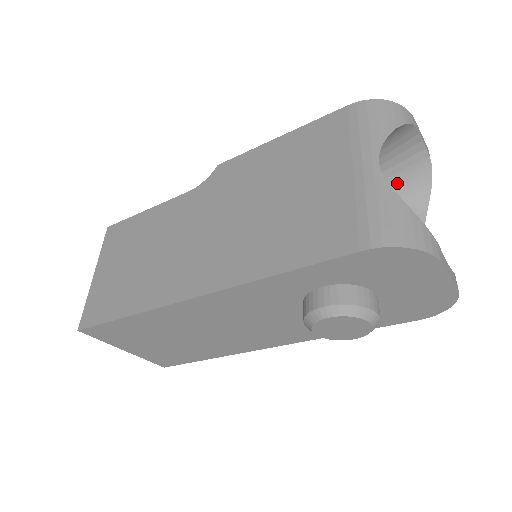
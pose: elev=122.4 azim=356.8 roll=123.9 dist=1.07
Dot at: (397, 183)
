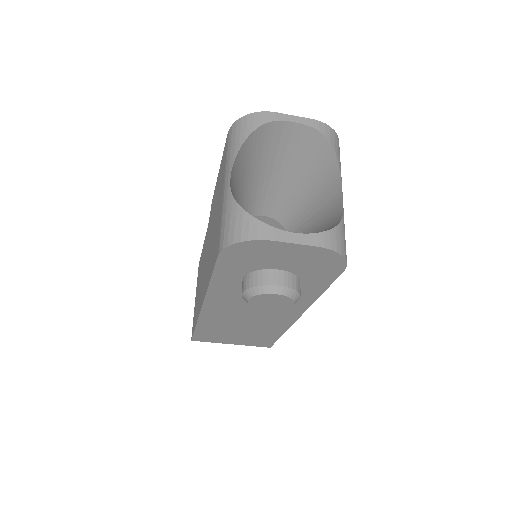
Dot at: (309, 159)
